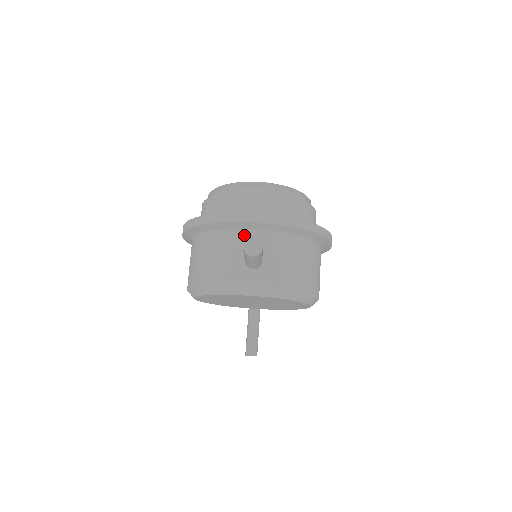
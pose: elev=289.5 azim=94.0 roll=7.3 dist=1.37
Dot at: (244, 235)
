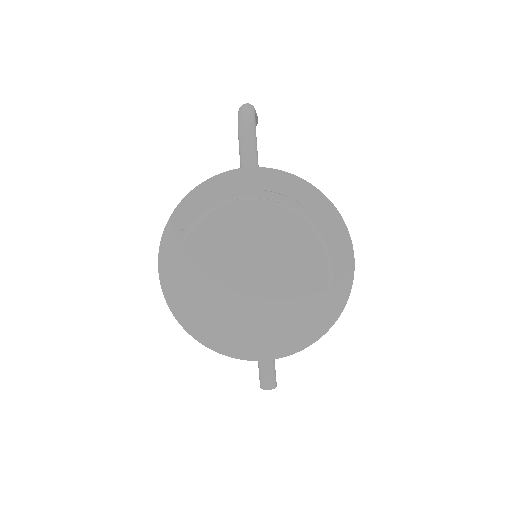
Dot at: occluded
